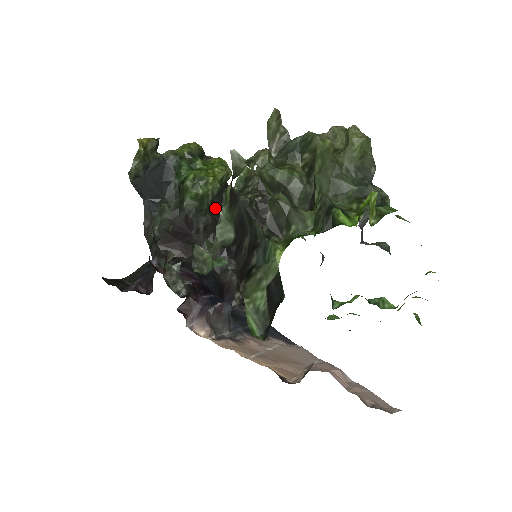
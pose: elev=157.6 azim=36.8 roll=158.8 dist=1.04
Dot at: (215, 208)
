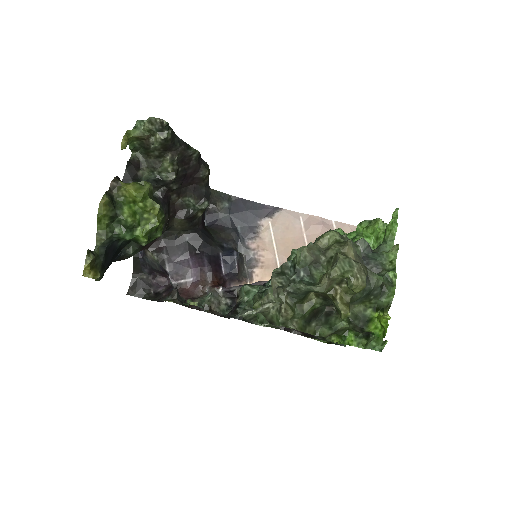
Dot at: occluded
